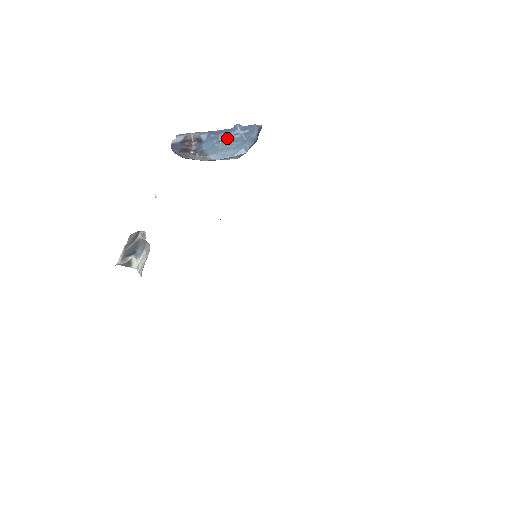
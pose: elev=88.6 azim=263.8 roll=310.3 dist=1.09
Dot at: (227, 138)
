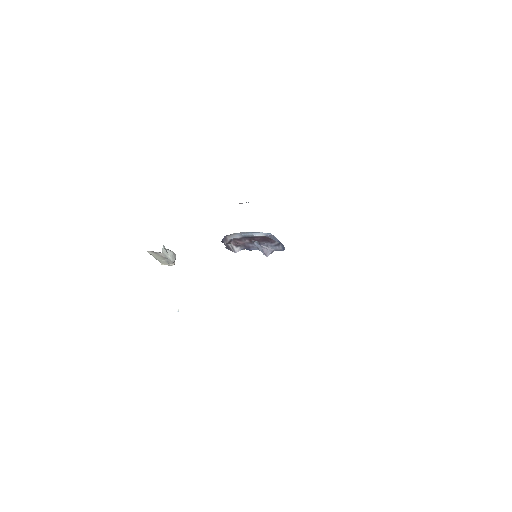
Dot at: occluded
